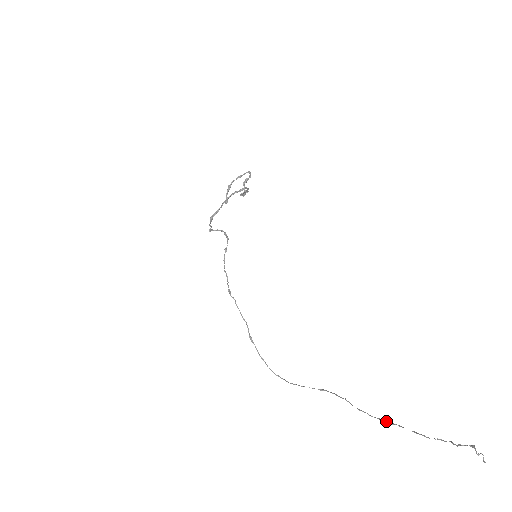
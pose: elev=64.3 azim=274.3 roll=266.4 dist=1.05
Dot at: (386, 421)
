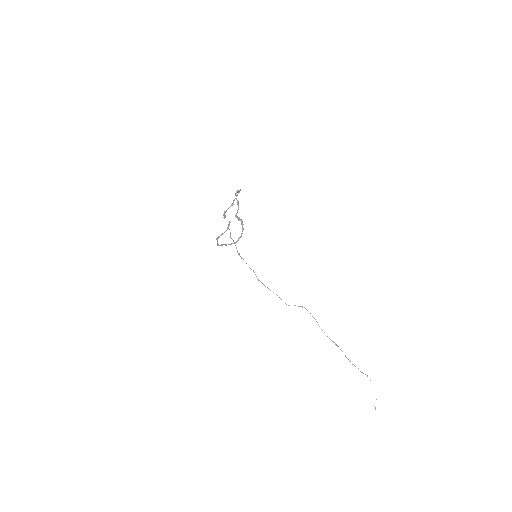
Dot at: occluded
